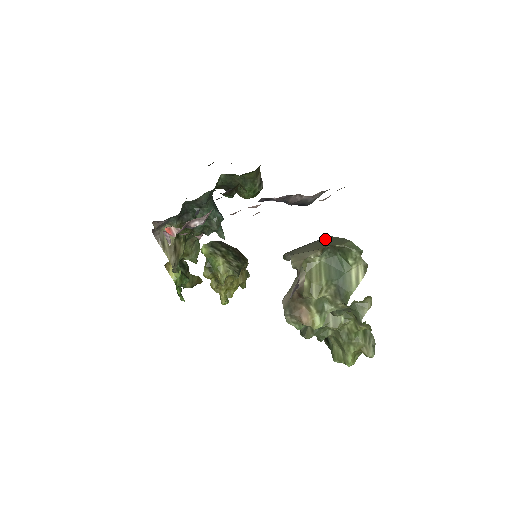
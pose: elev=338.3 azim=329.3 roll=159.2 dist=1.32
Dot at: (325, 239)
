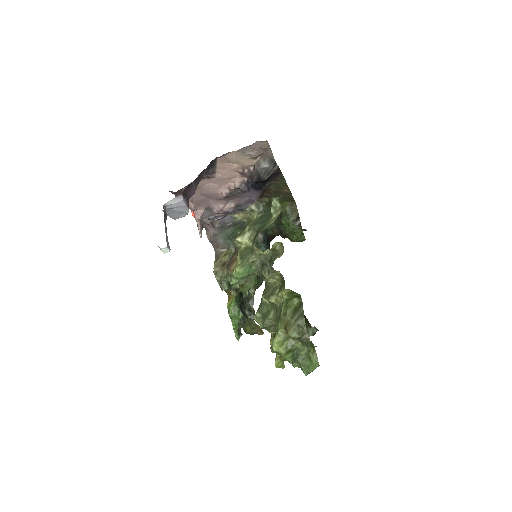
Dot at: occluded
